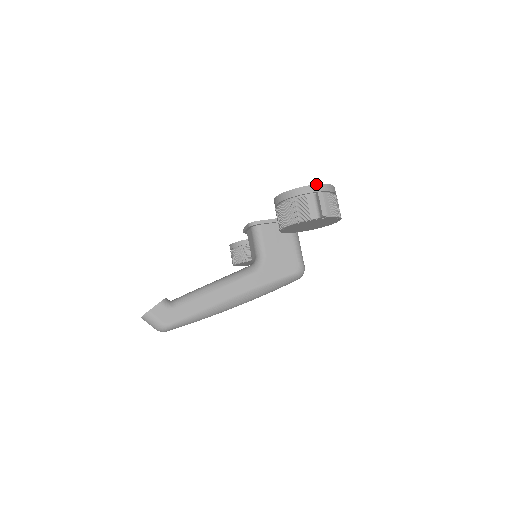
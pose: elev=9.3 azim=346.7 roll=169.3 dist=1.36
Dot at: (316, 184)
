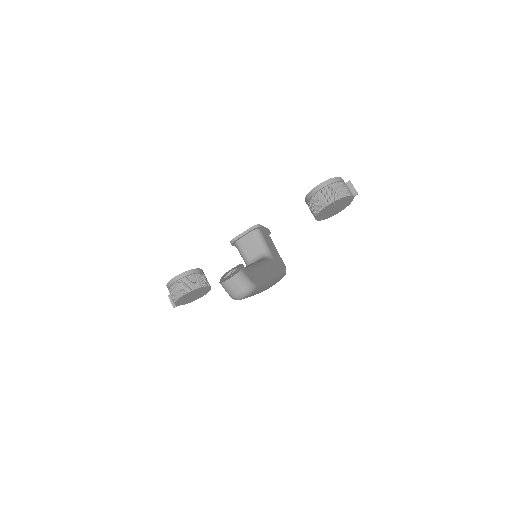
Dot at: occluded
